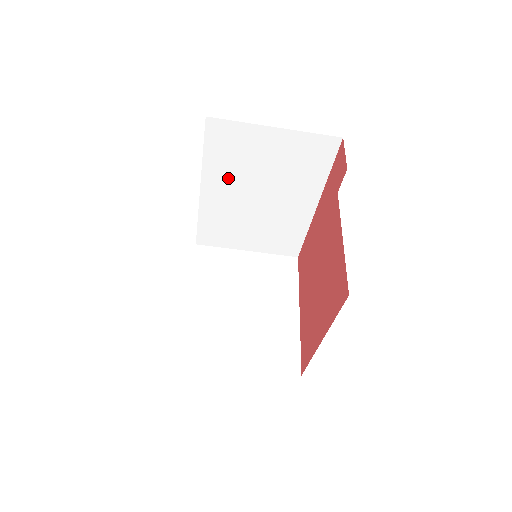
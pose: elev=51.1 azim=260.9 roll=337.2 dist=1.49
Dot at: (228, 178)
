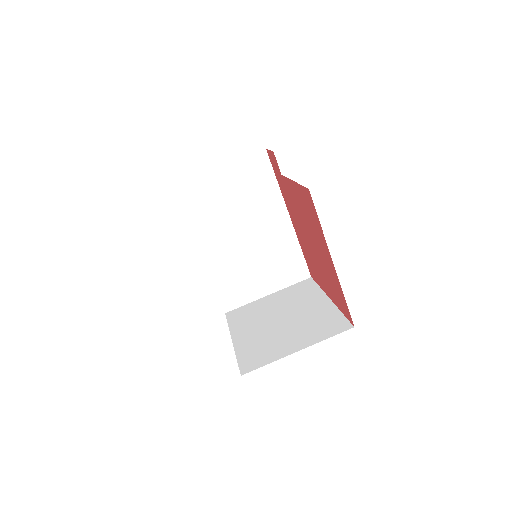
Dot at: (212, 230)
